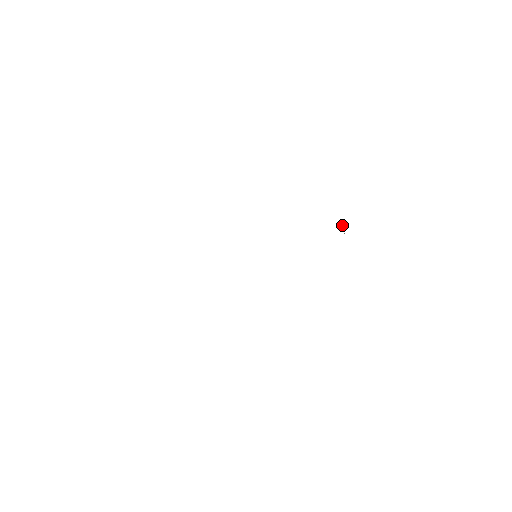
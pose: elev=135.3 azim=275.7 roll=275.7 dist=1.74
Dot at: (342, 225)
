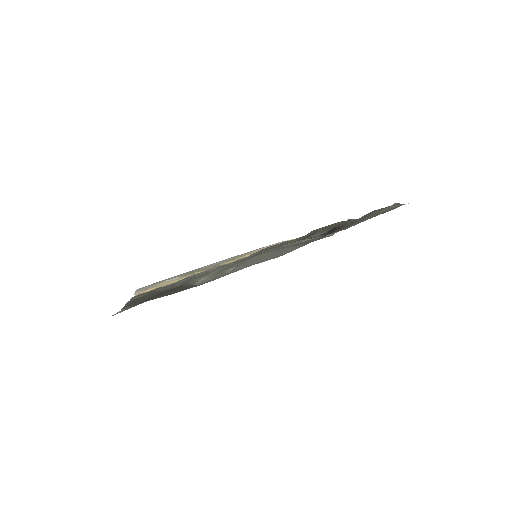
Dot at: occluded
